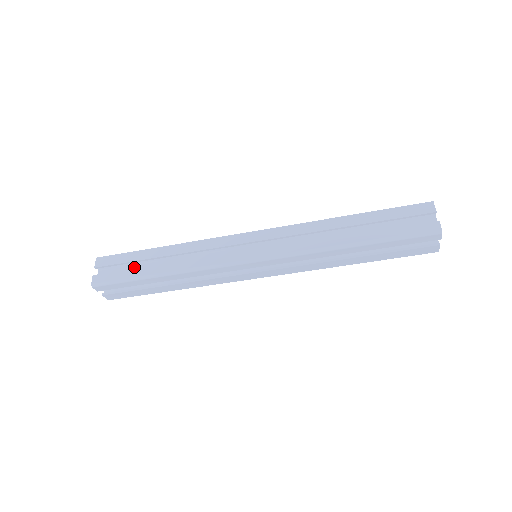
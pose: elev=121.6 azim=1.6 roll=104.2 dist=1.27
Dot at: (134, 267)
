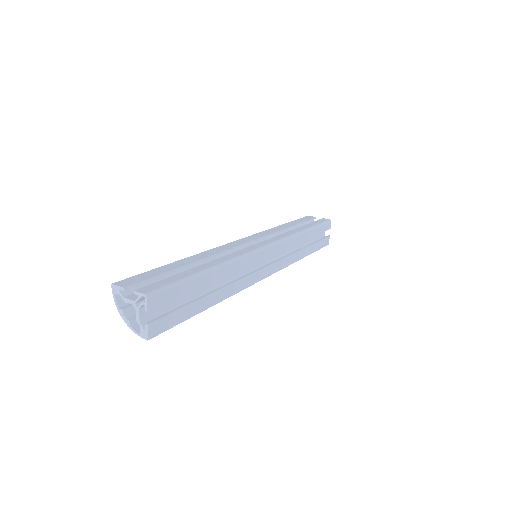
Dot at: occluded
